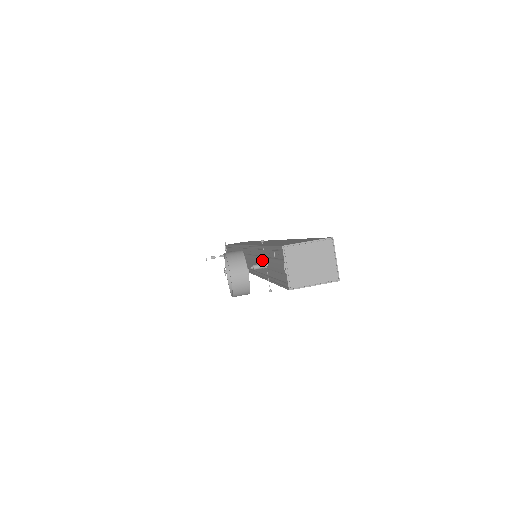
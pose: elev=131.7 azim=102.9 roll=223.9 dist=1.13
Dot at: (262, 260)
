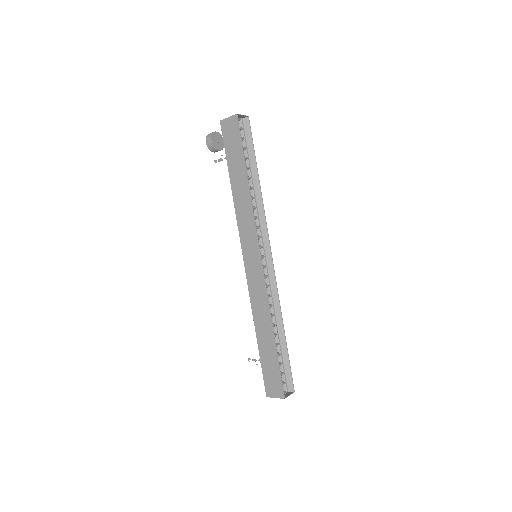
Dot at: occluded
